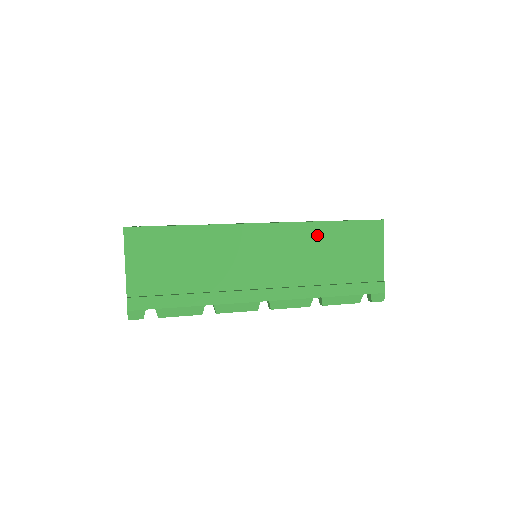
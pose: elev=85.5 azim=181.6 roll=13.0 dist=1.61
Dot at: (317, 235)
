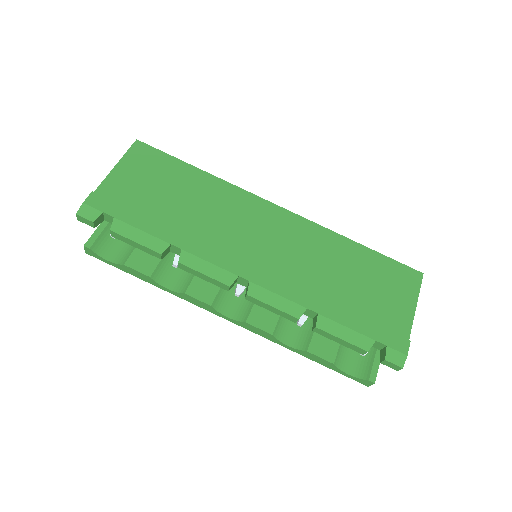
Dot at: (337, 248)
